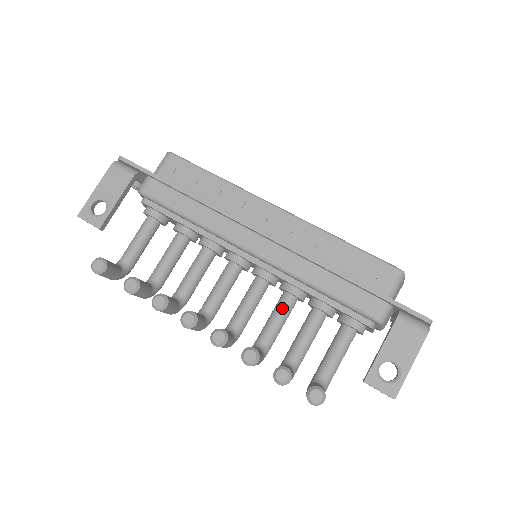
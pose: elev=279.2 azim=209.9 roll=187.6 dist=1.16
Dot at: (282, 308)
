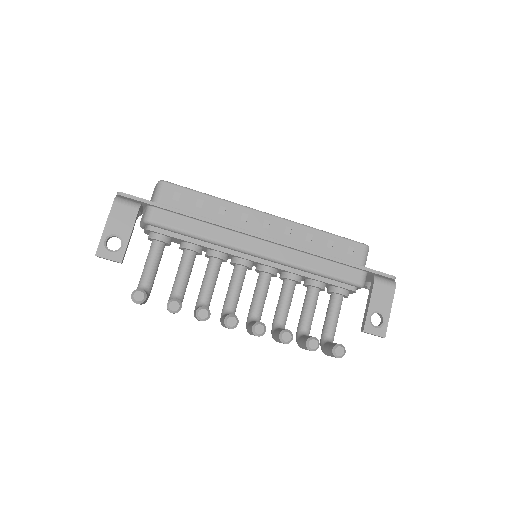
Dot at: (288, 293)
